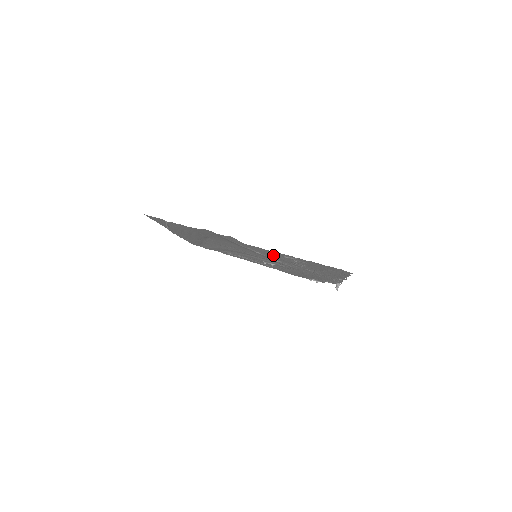
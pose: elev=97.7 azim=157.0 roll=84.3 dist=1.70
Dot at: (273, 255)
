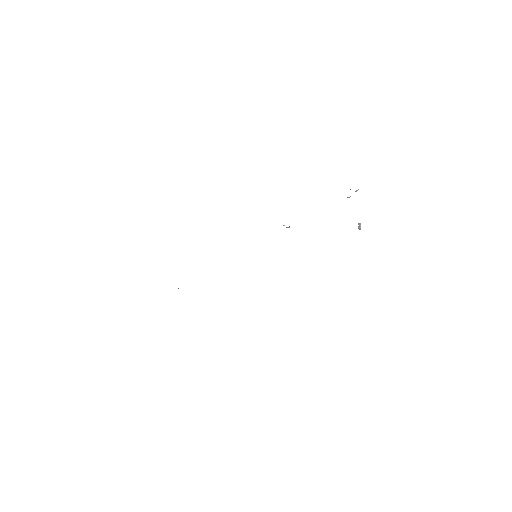
Dot at: occluded
